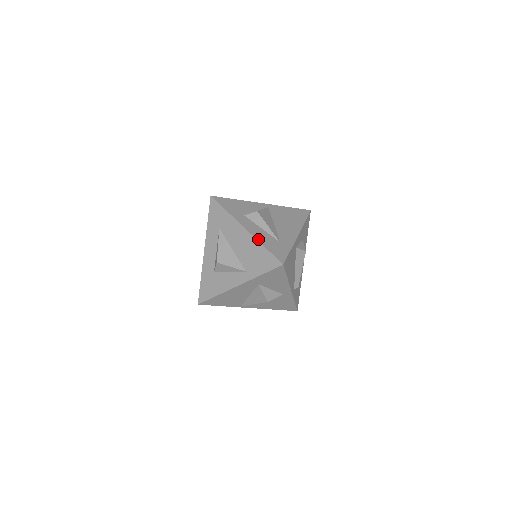
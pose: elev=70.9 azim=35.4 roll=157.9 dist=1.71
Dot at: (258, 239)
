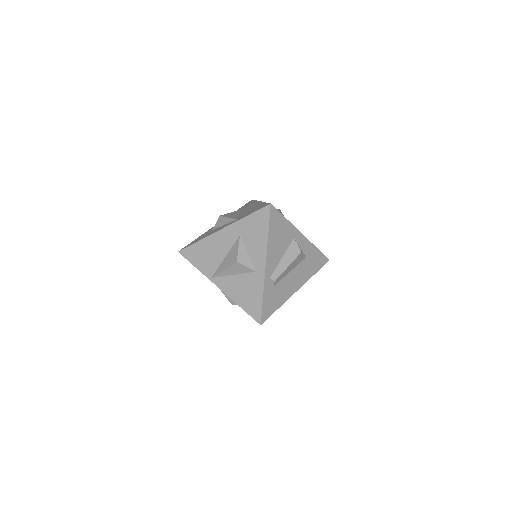
Dot at: occluded
